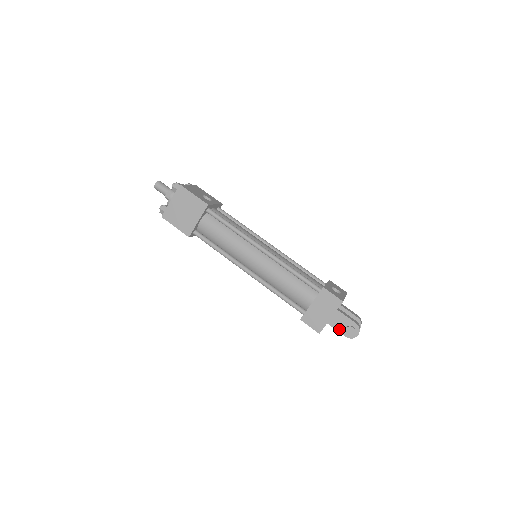
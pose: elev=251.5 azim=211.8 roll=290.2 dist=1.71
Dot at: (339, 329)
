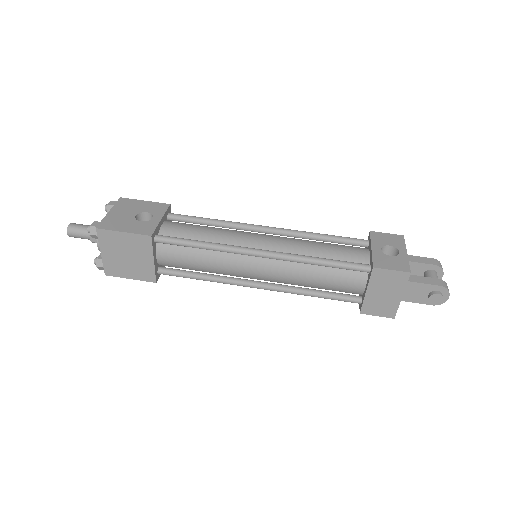
Dot at: (418, 301)
